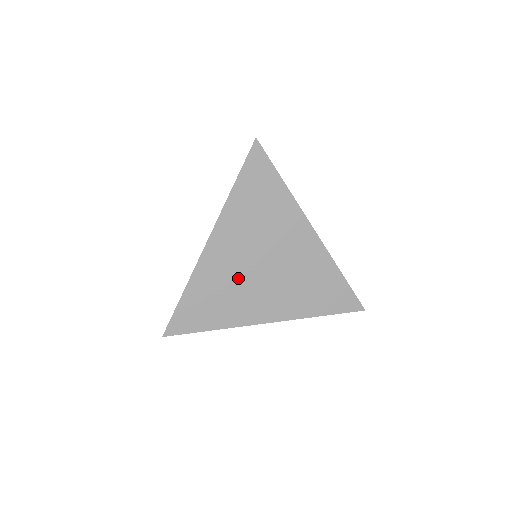
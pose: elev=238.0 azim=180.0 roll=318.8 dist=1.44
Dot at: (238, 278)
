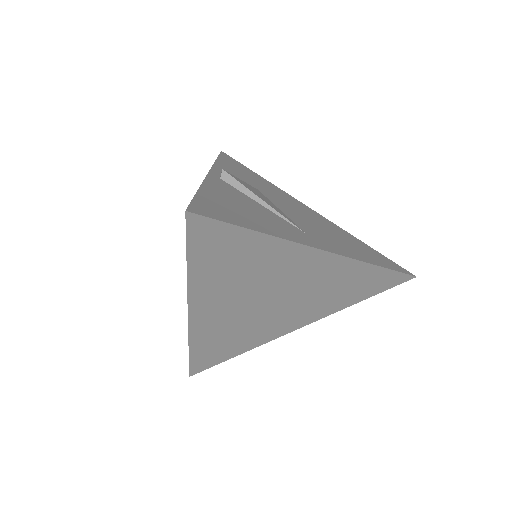
Dot at: (245, 321)
